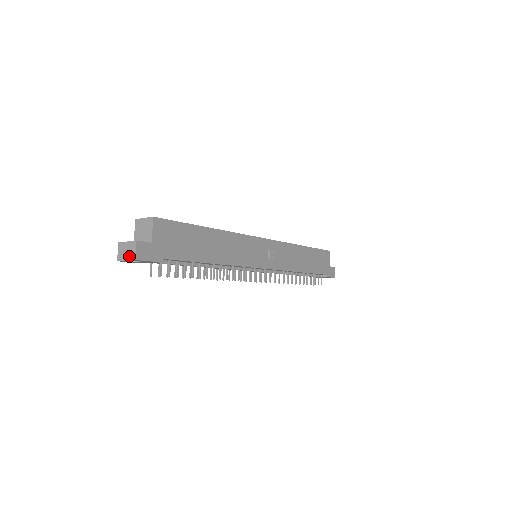
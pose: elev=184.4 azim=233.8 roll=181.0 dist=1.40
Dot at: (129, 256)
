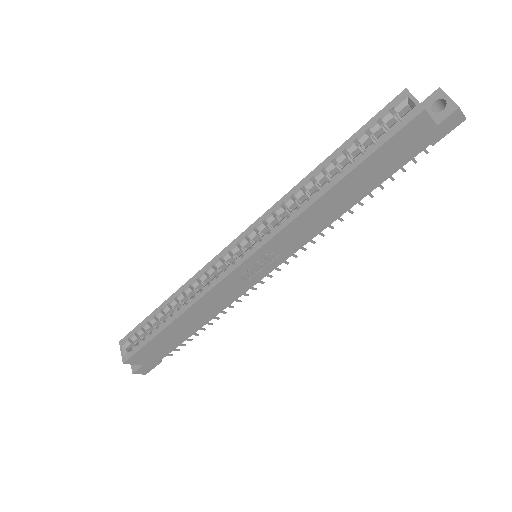
Dot at: occluded
